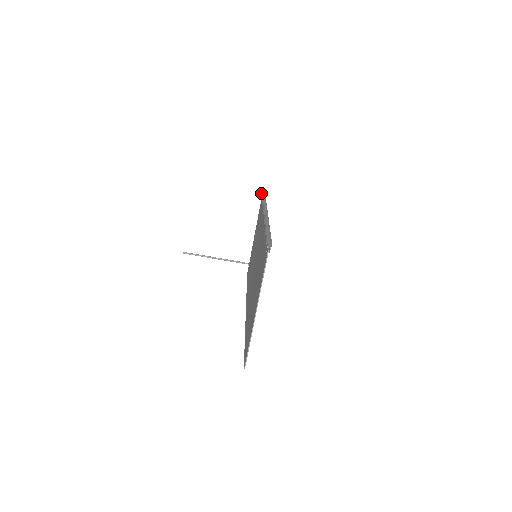
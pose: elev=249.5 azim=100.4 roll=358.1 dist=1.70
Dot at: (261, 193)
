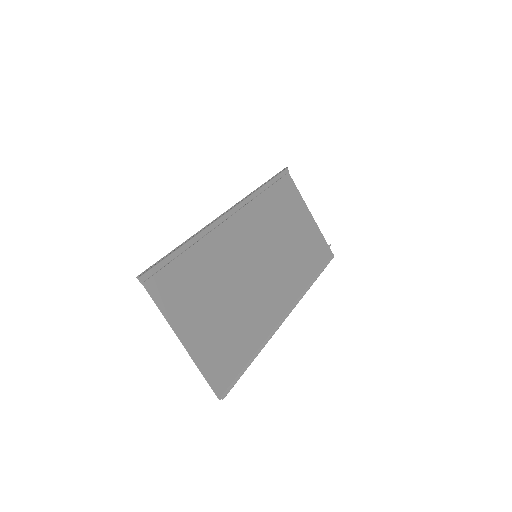
Dot at: occluded
